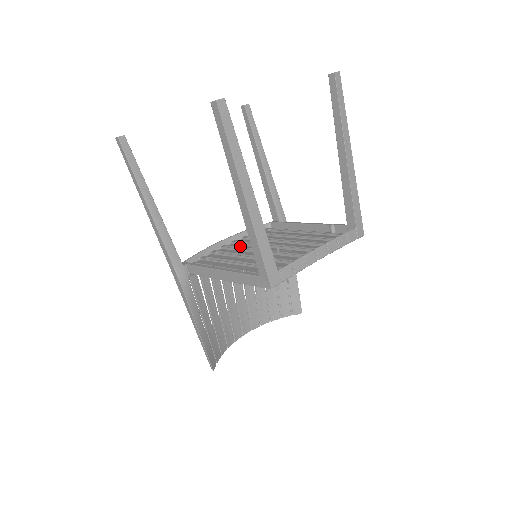
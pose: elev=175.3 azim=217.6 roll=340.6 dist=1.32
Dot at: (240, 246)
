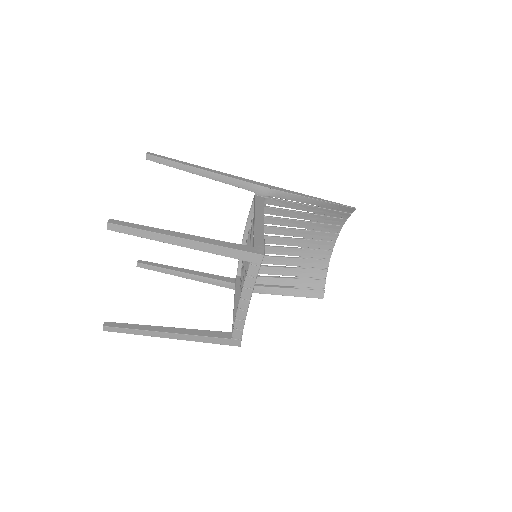
Dot at: occluded
